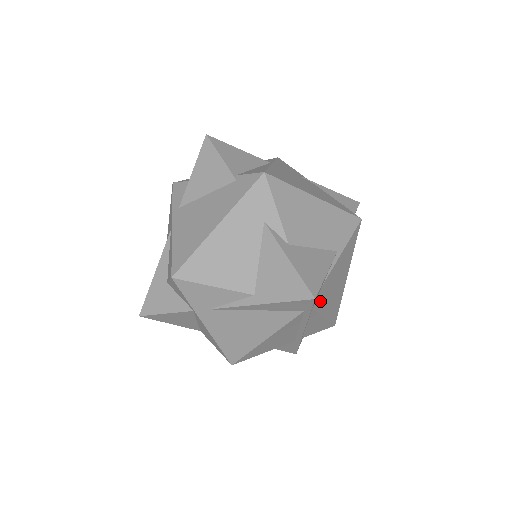
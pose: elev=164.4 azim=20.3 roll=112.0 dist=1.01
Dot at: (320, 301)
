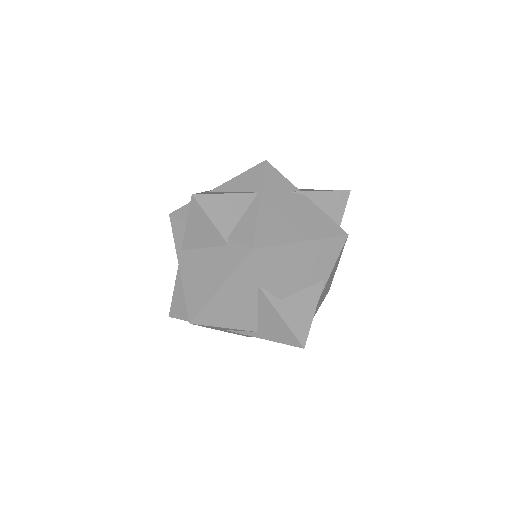
Dot at: occluded
